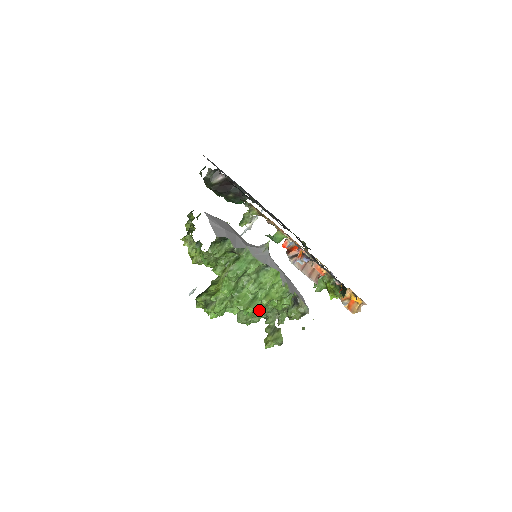
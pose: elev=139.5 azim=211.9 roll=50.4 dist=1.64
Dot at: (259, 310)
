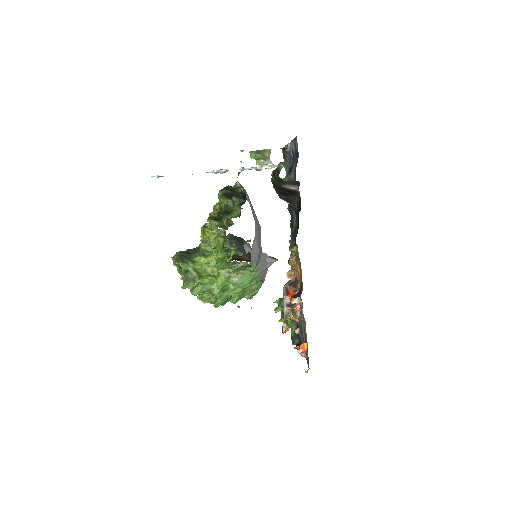
Dot at: occluded
